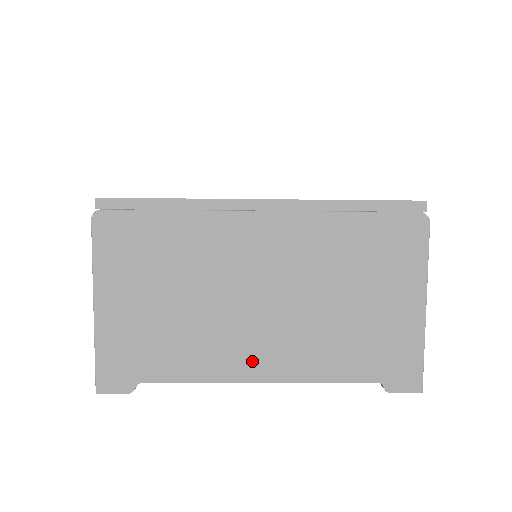
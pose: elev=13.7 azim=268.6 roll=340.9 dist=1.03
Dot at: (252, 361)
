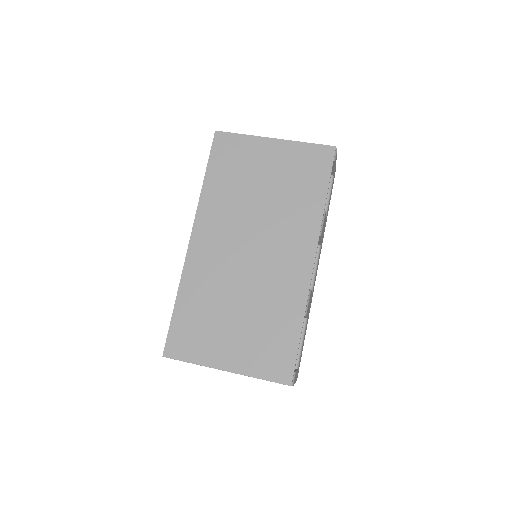
Dot at: occluded
